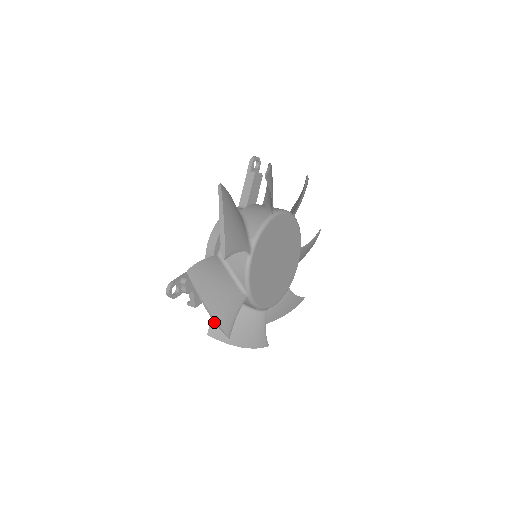
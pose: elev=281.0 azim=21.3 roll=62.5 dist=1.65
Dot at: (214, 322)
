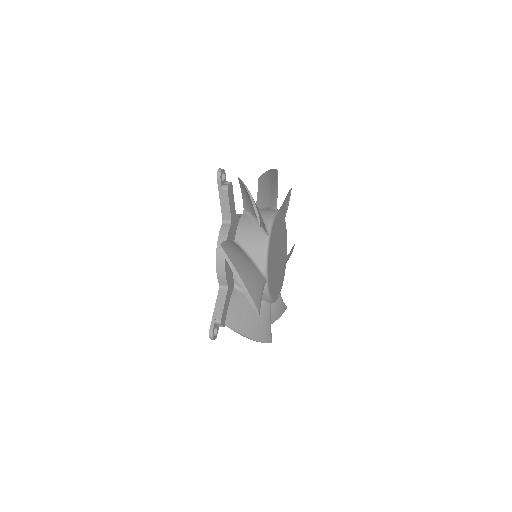
Dot at: occluded
